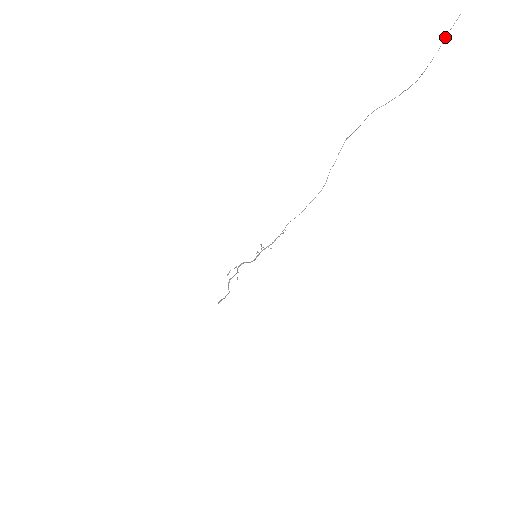
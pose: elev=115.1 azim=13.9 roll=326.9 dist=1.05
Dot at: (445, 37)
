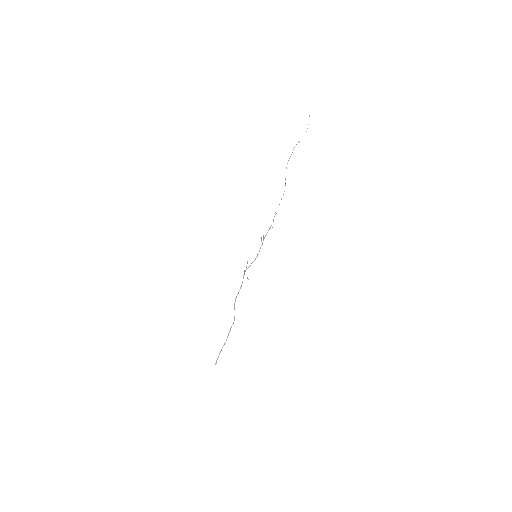
Dot at: (309, 116)
